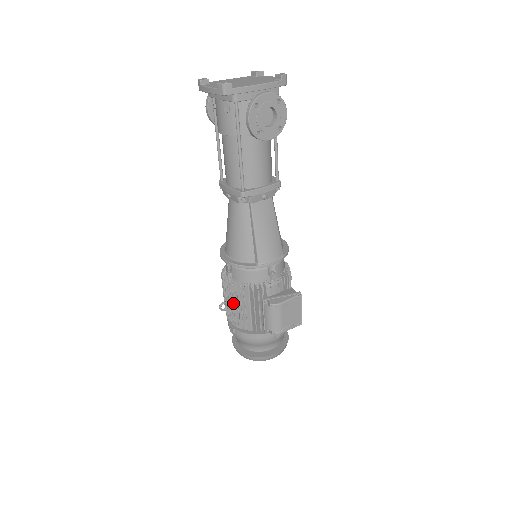
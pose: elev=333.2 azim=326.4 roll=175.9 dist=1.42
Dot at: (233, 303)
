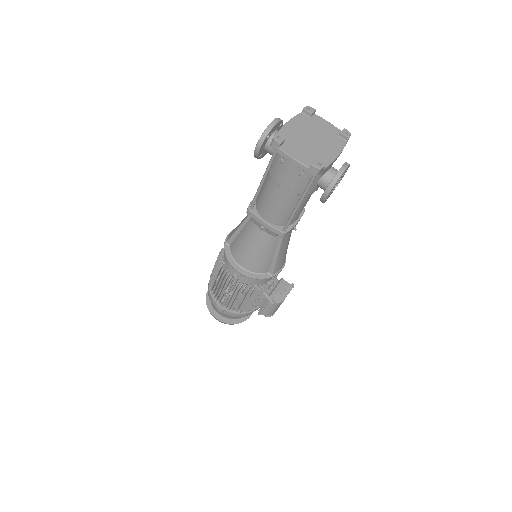
Dot at: occluded
